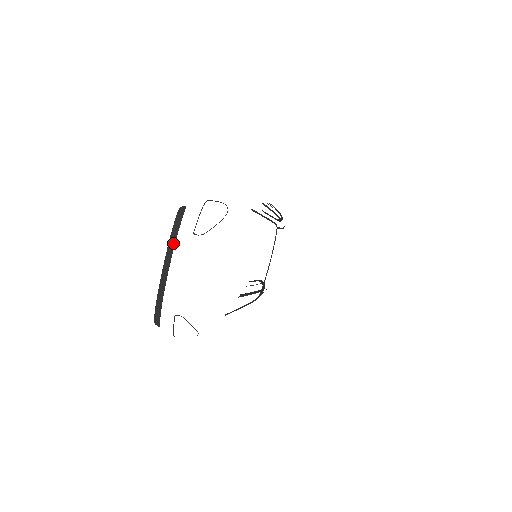
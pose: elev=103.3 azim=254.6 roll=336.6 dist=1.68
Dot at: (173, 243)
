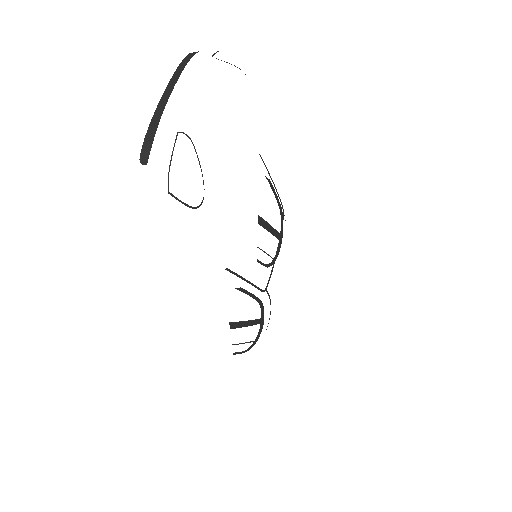
Dot at: (184, 65)
